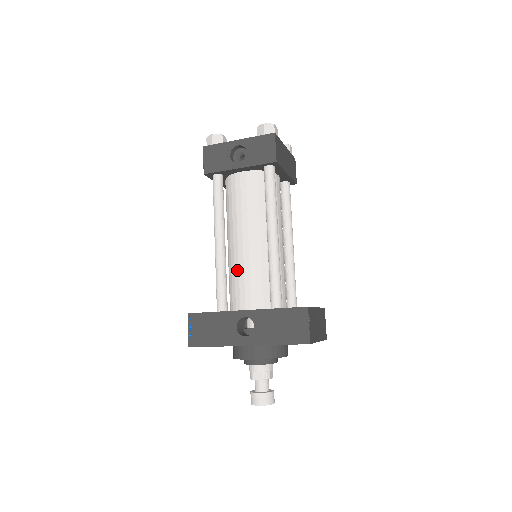
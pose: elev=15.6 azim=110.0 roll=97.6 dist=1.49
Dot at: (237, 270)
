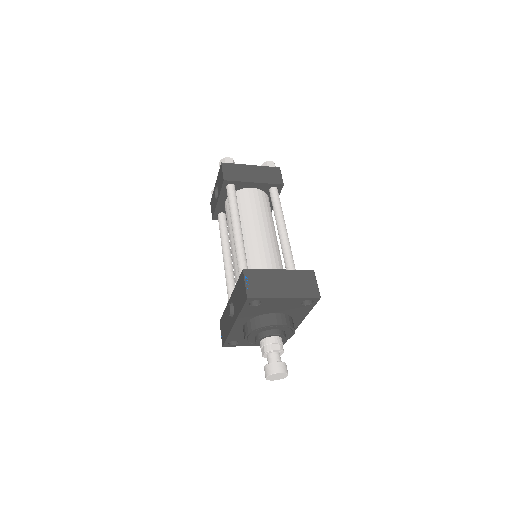
Dot at: occluded
